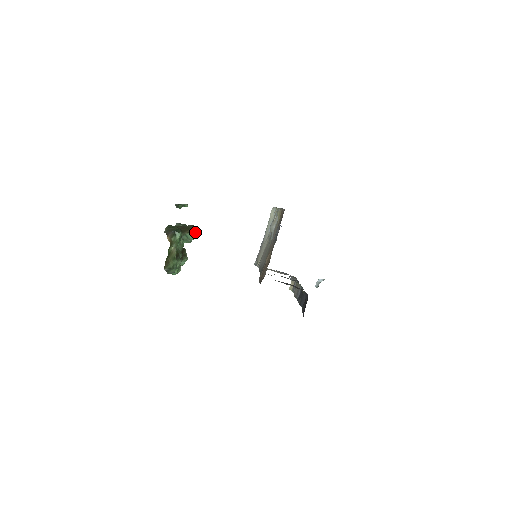
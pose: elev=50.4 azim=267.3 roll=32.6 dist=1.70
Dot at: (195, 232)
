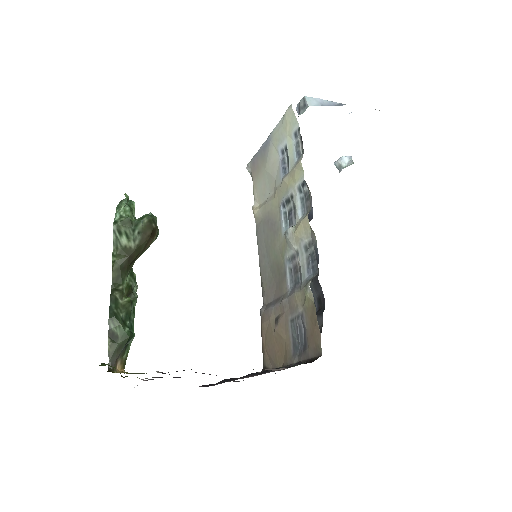
Dot at: (151, 242)
